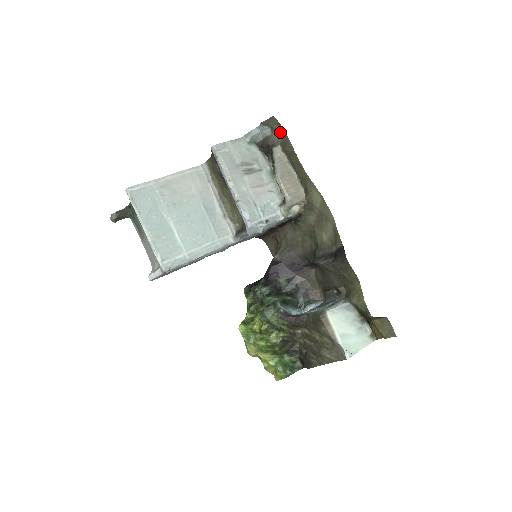
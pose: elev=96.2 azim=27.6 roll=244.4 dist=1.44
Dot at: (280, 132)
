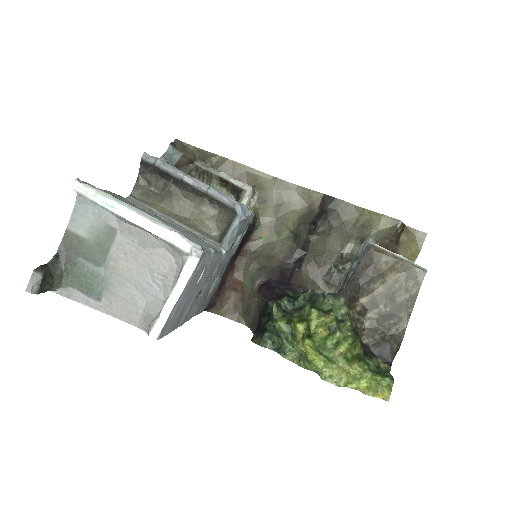
Dot at: (191, 150)
